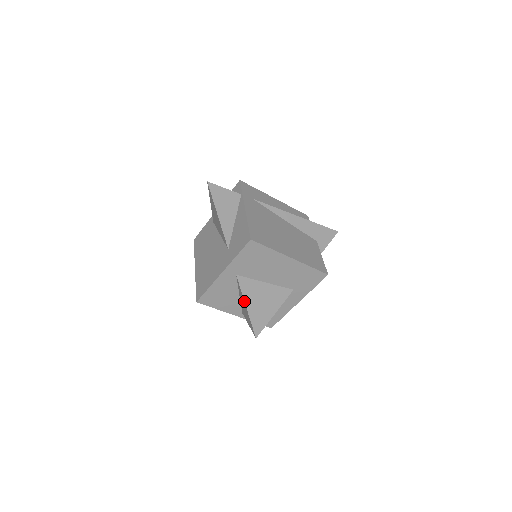
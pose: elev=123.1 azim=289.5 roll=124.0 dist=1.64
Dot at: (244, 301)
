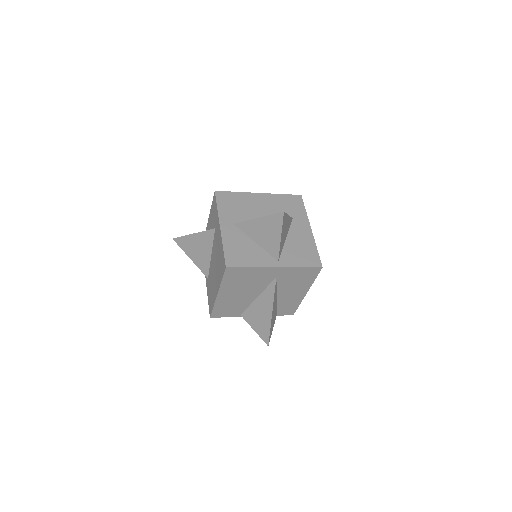
Dot at: (253, 219)
